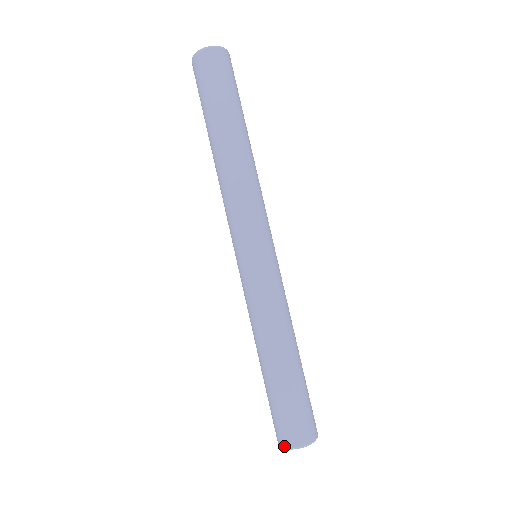
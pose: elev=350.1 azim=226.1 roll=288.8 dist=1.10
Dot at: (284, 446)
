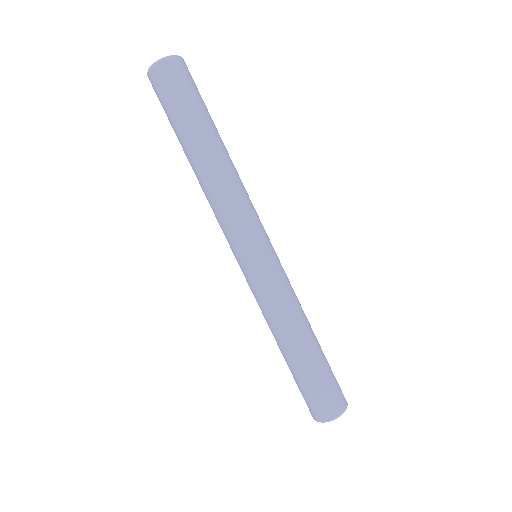
Dot at: (333, 417)
